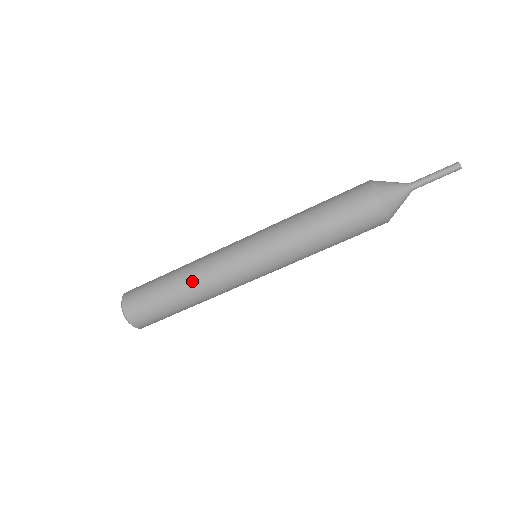
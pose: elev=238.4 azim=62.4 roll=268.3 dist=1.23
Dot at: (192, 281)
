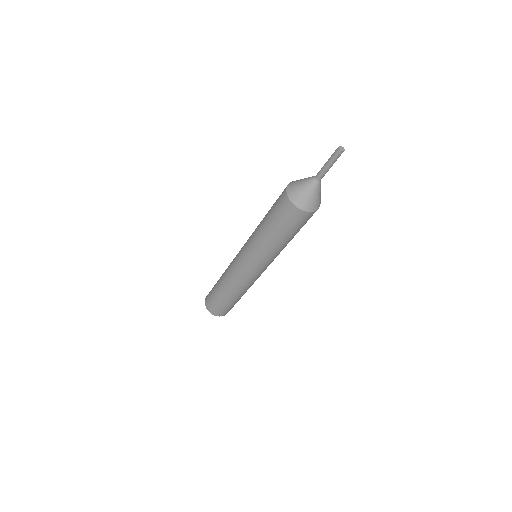
Dot at: (224, 275)
